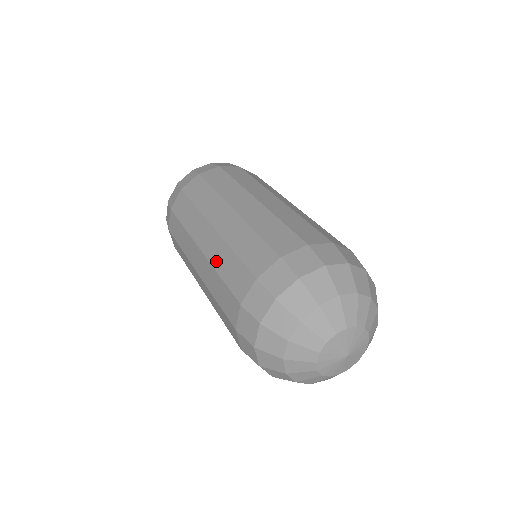
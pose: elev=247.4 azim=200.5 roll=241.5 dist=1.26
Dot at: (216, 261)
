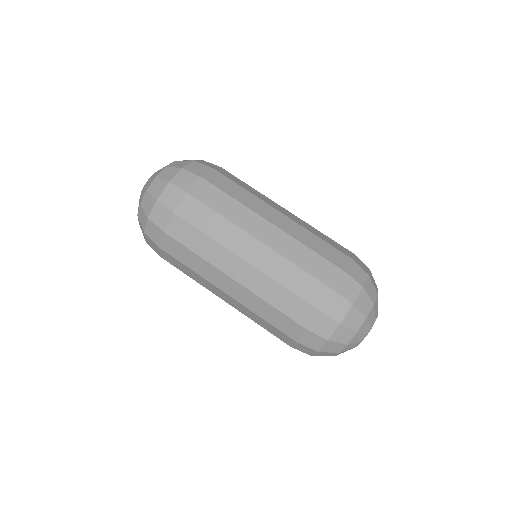
Dot at: (275, 273)
